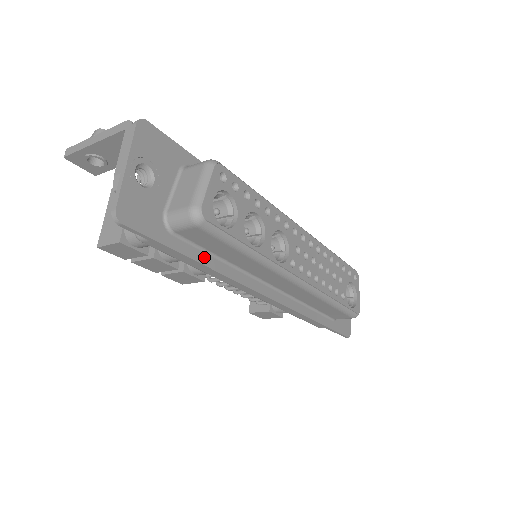
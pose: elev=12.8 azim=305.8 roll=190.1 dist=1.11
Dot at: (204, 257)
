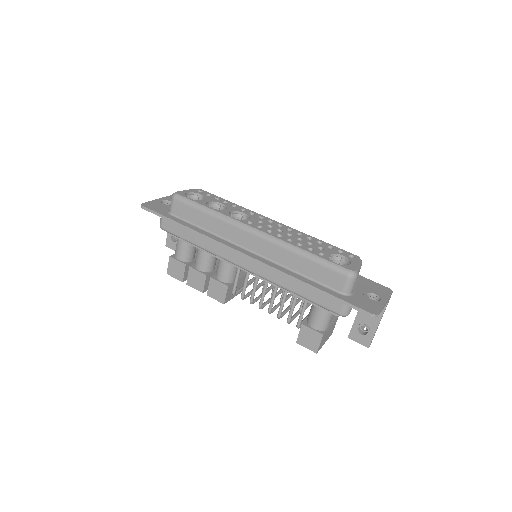
Dot at: (189, 225)
